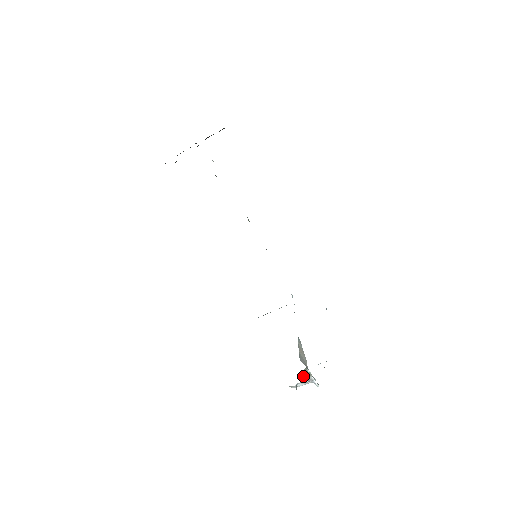
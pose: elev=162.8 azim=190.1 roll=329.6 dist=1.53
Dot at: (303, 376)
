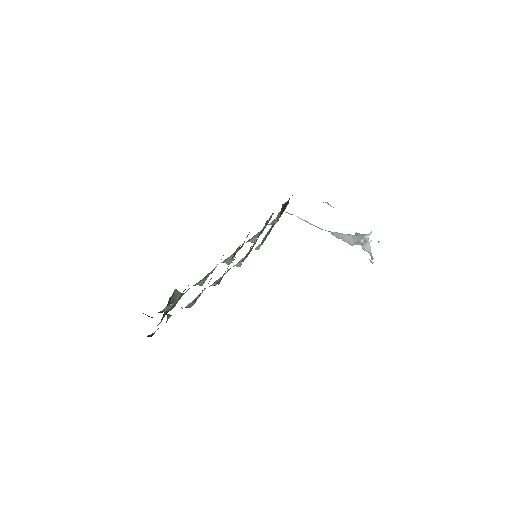
Dot at: (371, 257)
